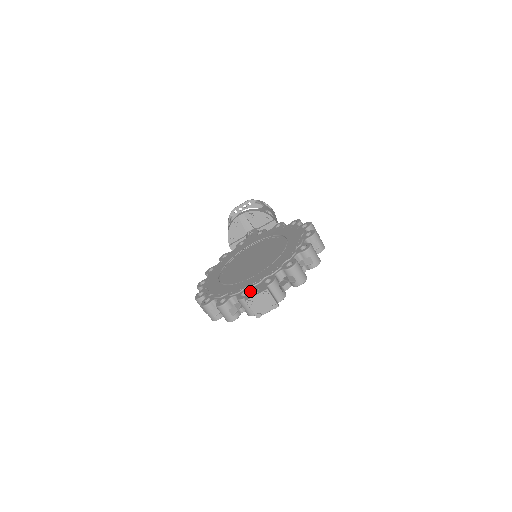
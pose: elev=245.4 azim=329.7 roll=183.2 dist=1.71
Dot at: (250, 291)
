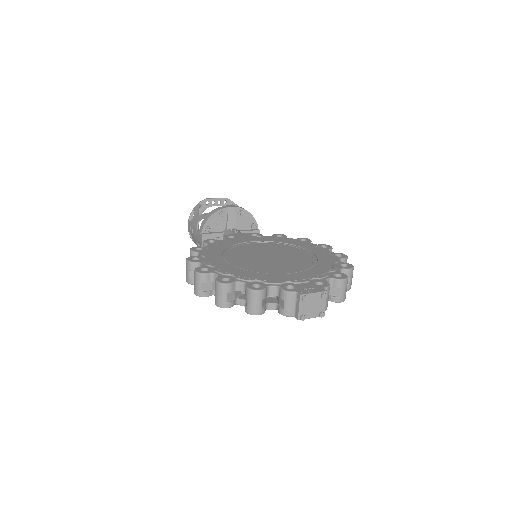
Dot at: (300, 286)
